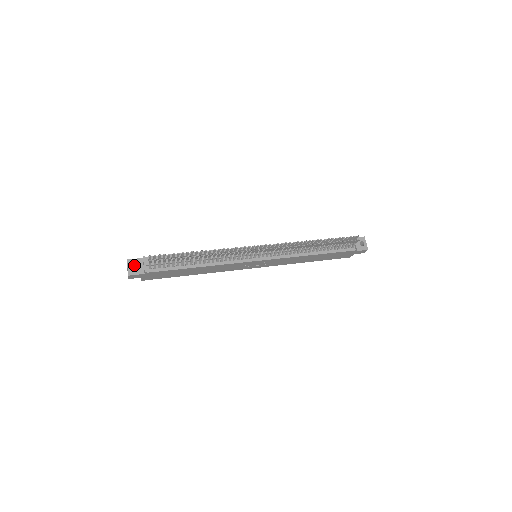
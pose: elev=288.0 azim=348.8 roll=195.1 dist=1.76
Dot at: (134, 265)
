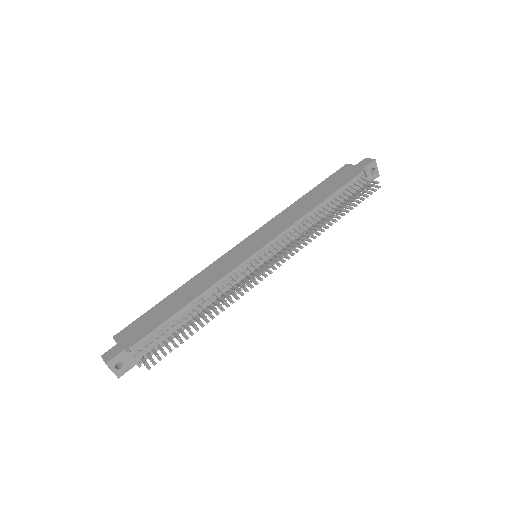
Dot at: (116, 360)
